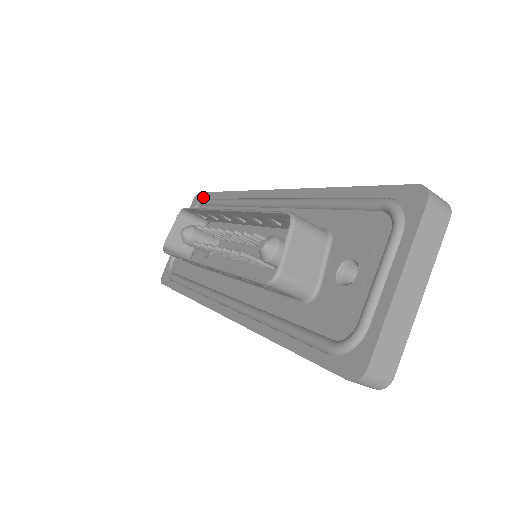
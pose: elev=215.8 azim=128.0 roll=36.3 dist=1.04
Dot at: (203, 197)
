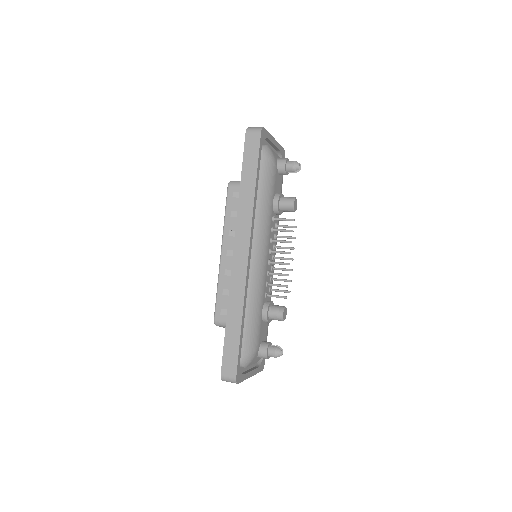
Dot at: (245, 148)
